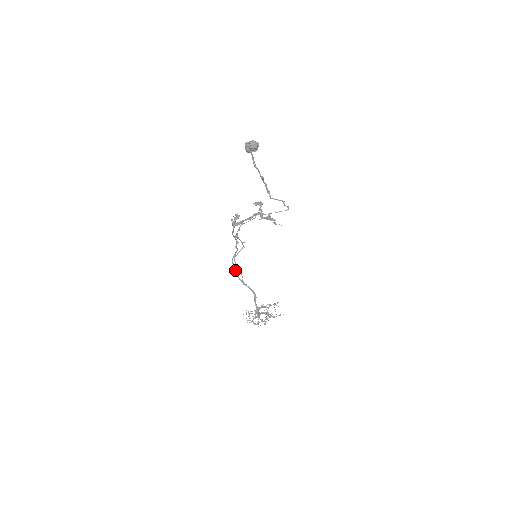
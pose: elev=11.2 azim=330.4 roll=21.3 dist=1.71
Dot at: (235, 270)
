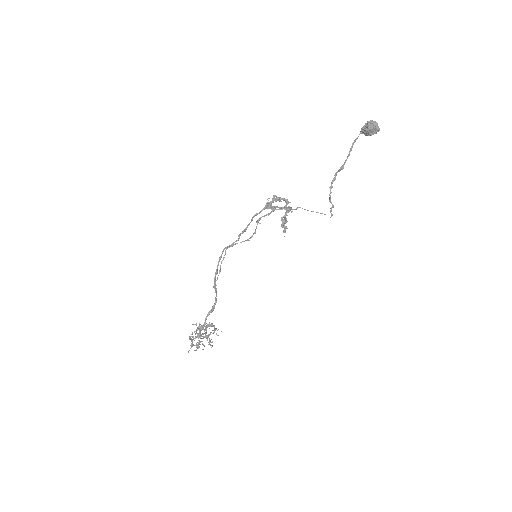
Dot at: (218, 264)
